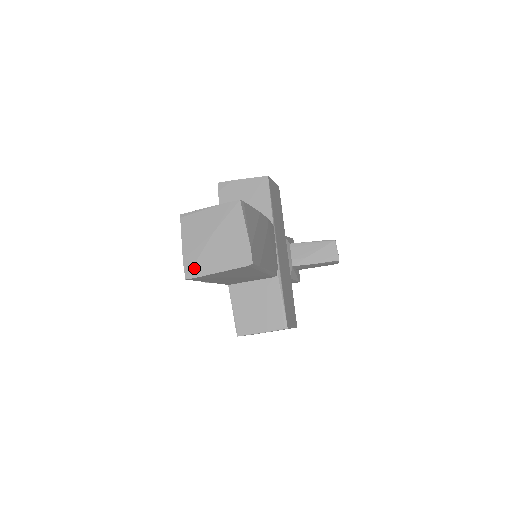
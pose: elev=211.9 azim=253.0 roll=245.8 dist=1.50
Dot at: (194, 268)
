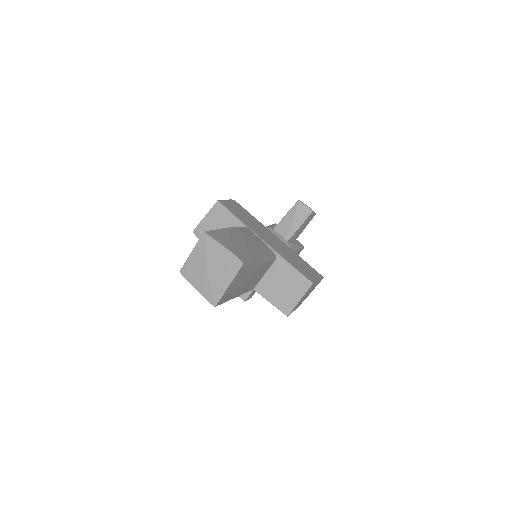
Dot at: (213, 296)
